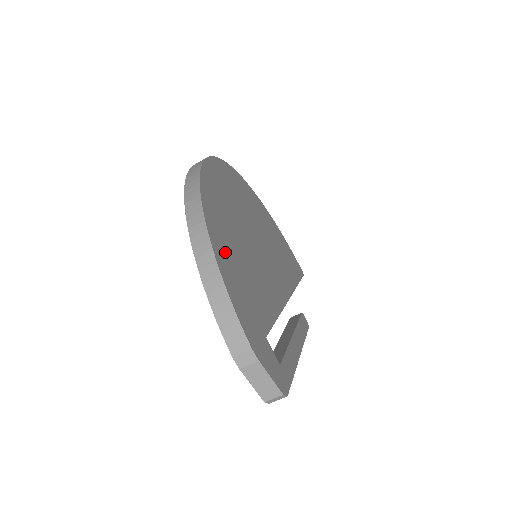
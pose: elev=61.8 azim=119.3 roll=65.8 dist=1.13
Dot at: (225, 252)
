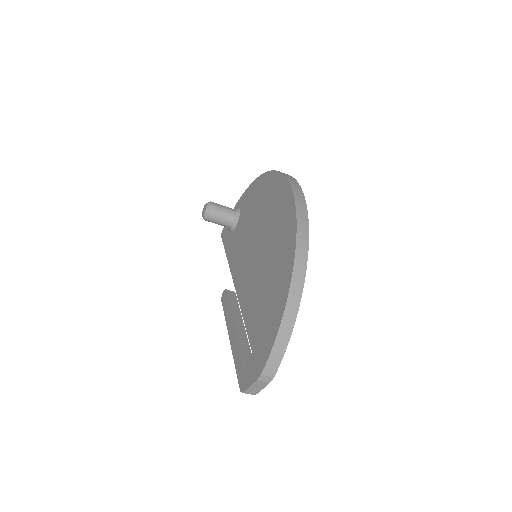
Dot at: occluded
